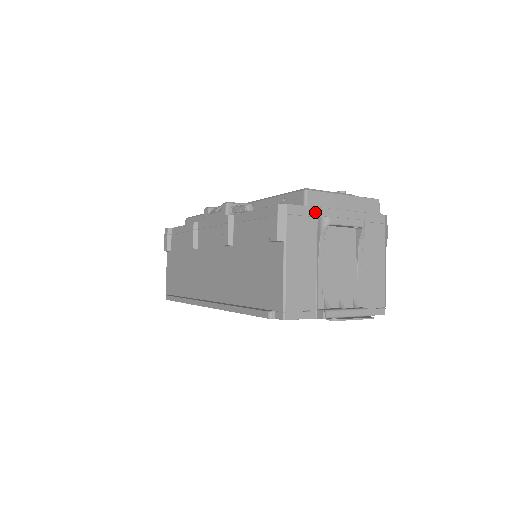
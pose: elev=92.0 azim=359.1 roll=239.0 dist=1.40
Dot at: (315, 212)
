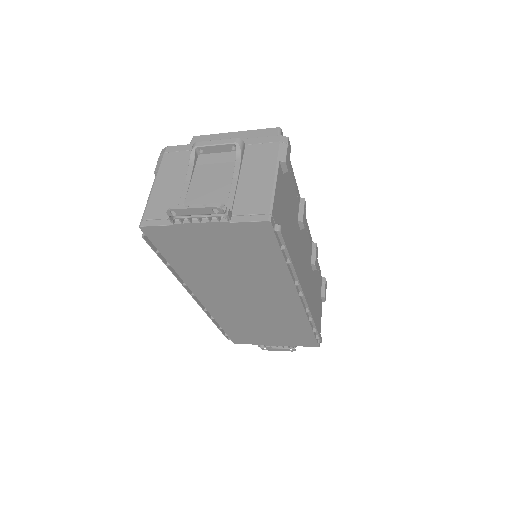
Dot at: occluded
